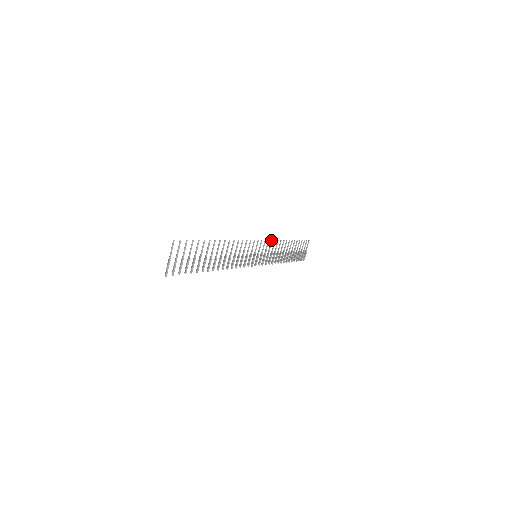
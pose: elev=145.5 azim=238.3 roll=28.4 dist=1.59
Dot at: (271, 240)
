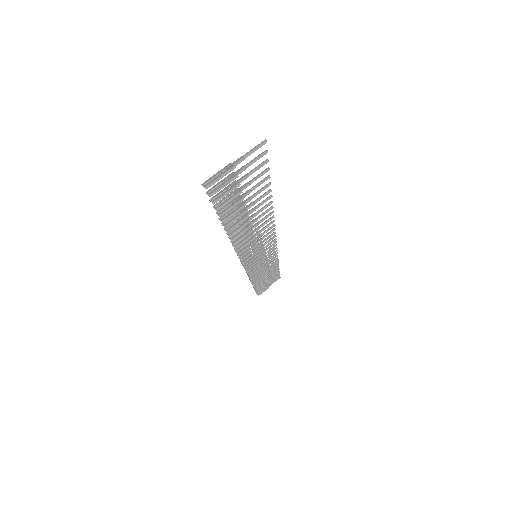
Dot at: occluded
